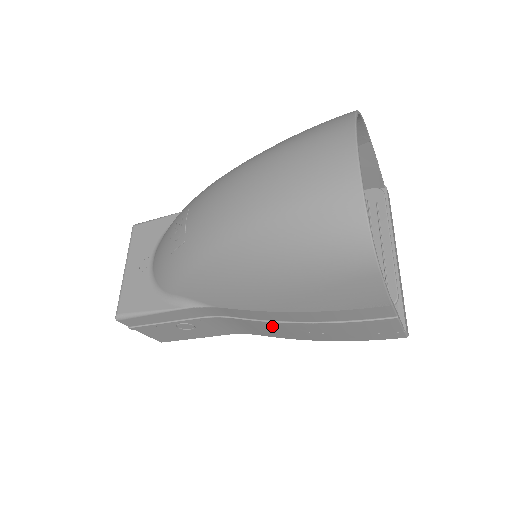
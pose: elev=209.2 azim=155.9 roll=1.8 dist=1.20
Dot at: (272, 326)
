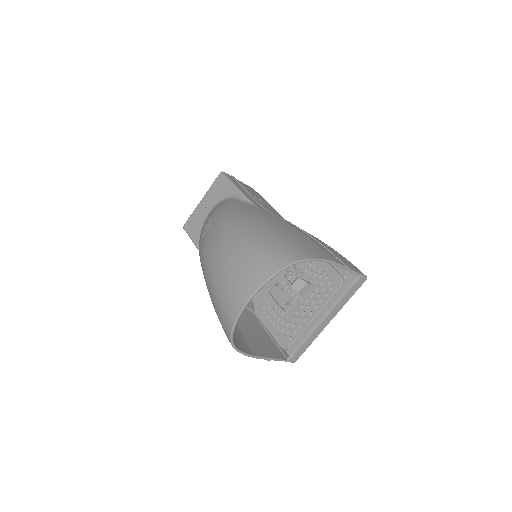
Dot at: occluded
